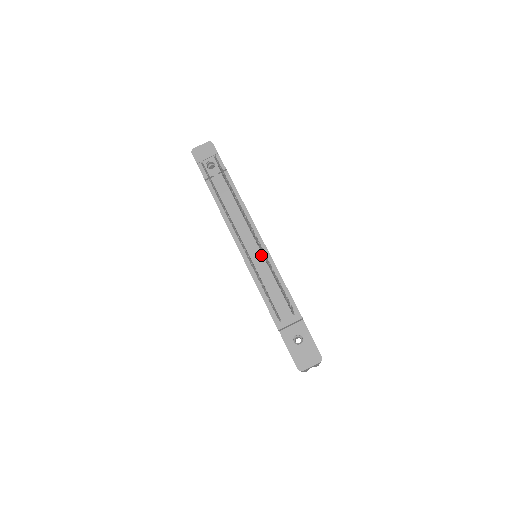
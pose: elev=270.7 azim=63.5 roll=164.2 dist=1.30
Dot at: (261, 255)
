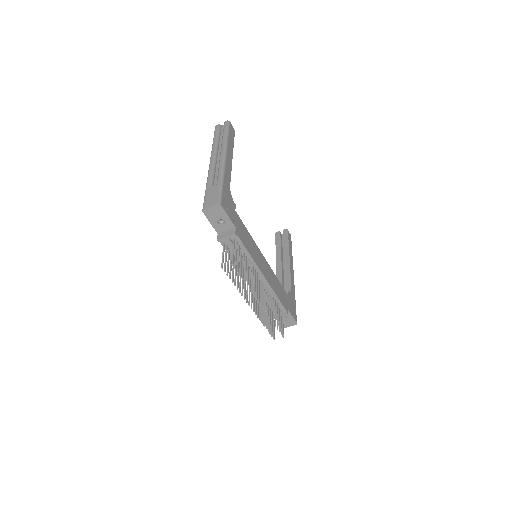
Dot at: occluded
